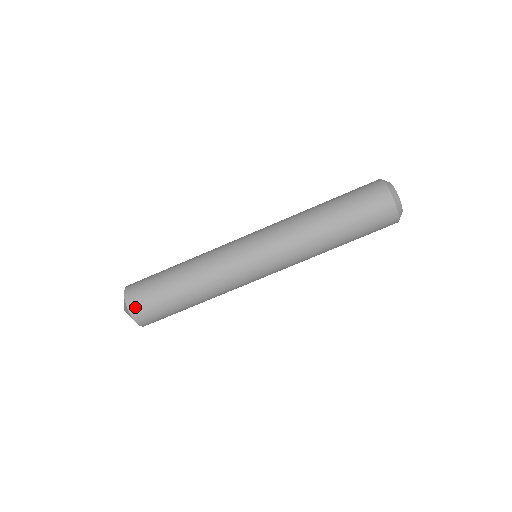
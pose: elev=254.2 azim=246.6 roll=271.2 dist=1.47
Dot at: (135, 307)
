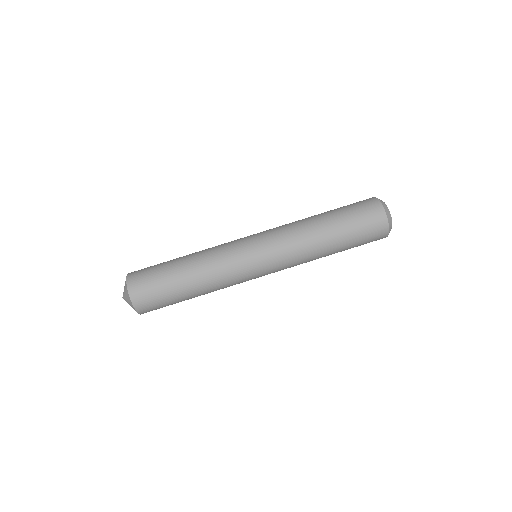
Dot at: (137, 295)
